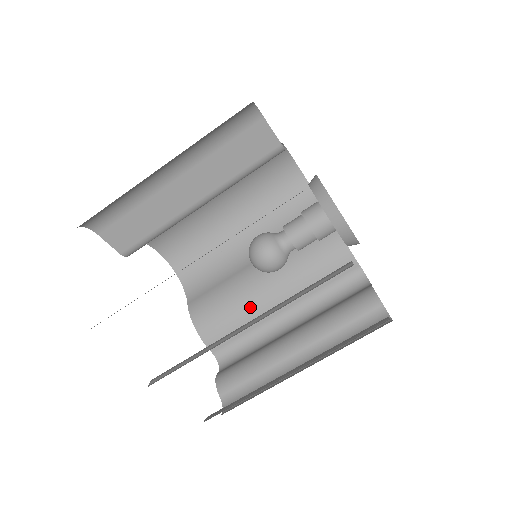
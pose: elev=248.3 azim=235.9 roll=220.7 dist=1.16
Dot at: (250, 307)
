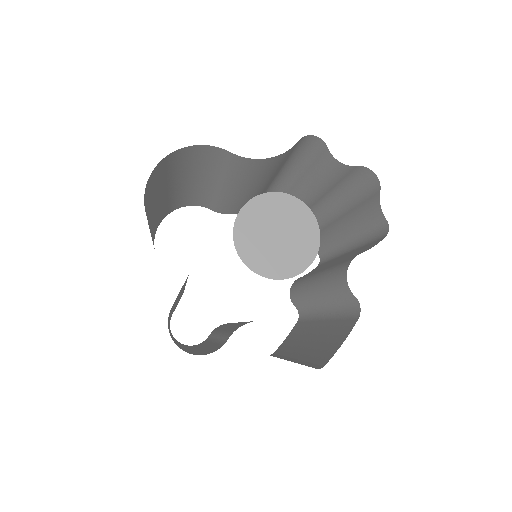
Dot at: occluded
